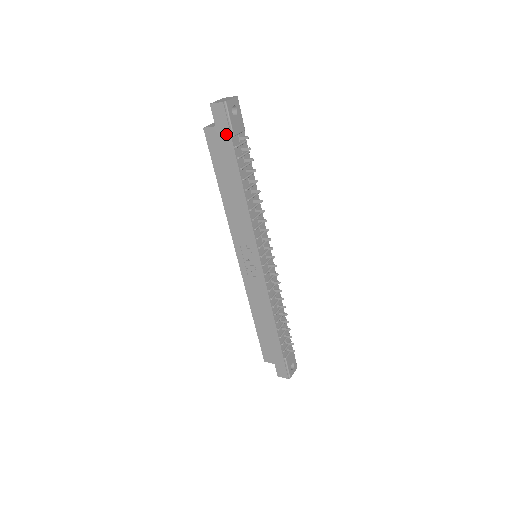
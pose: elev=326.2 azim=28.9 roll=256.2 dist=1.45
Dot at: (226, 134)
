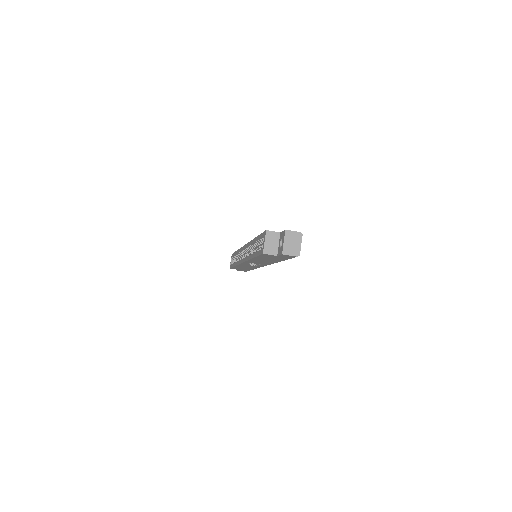
Dot at: (285, 258)
